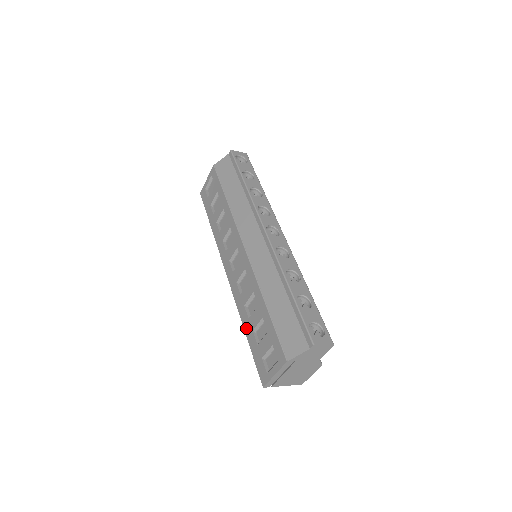
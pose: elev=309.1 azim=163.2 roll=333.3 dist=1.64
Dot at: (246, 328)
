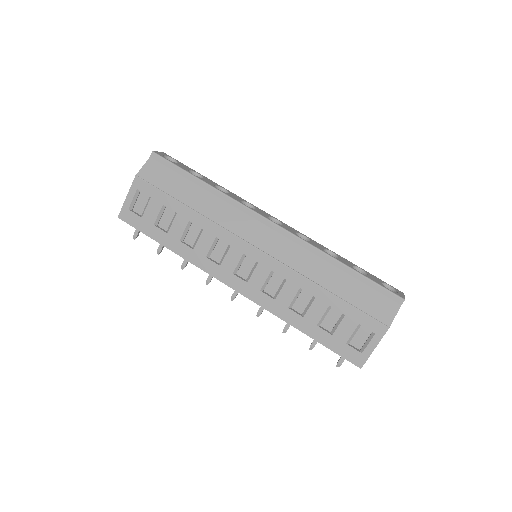
Dot at: (304, 328)
